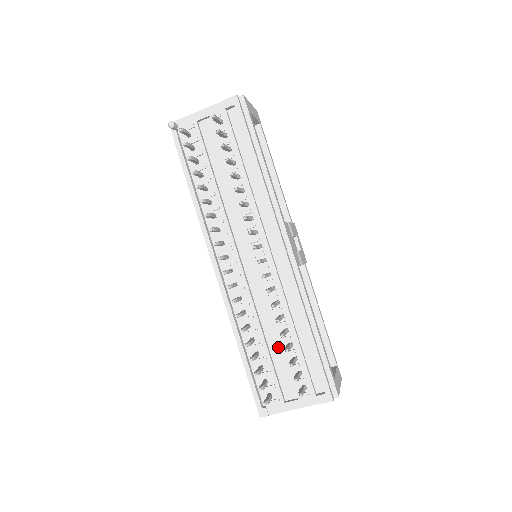
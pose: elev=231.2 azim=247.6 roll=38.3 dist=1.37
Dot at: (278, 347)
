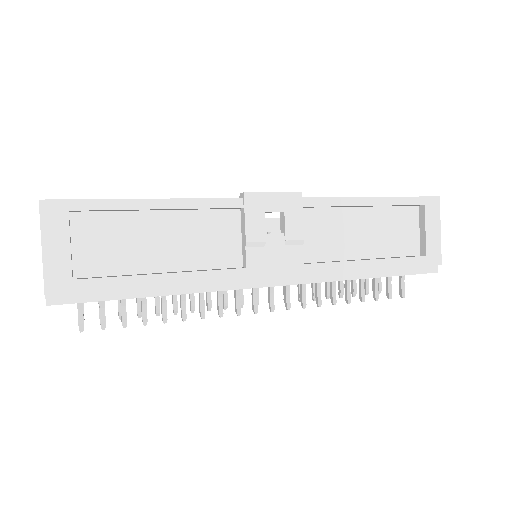
Dot at: occluded
